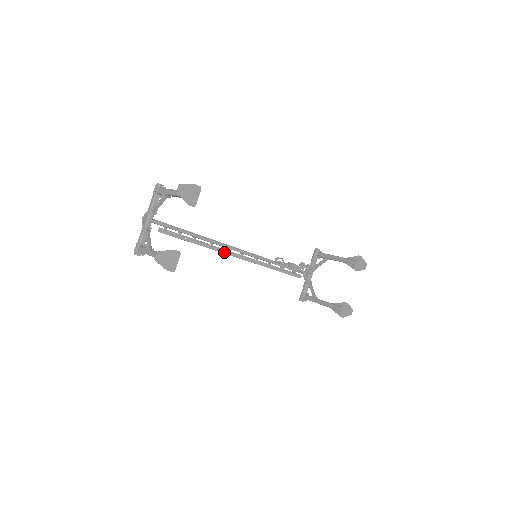
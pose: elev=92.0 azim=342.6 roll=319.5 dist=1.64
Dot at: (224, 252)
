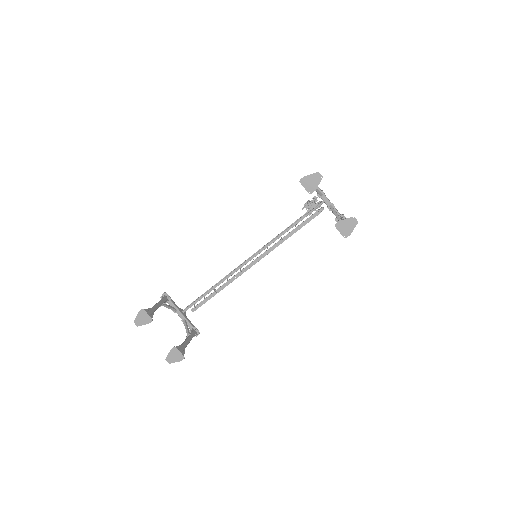
Dot at: (240, 274)
